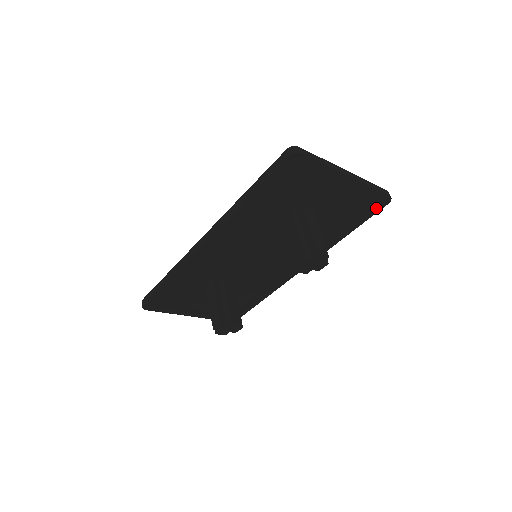
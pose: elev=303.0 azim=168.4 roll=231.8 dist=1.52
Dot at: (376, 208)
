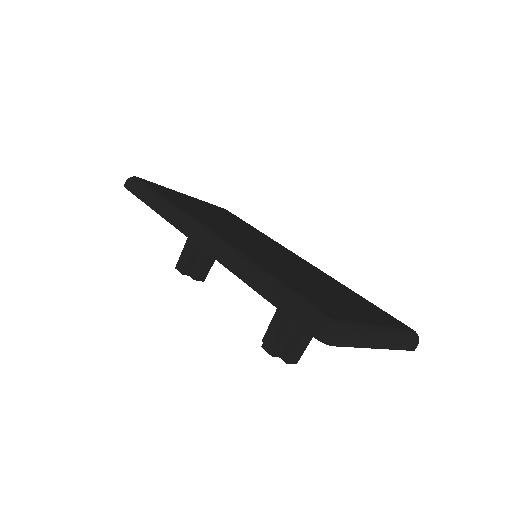
Dot at: occluded
